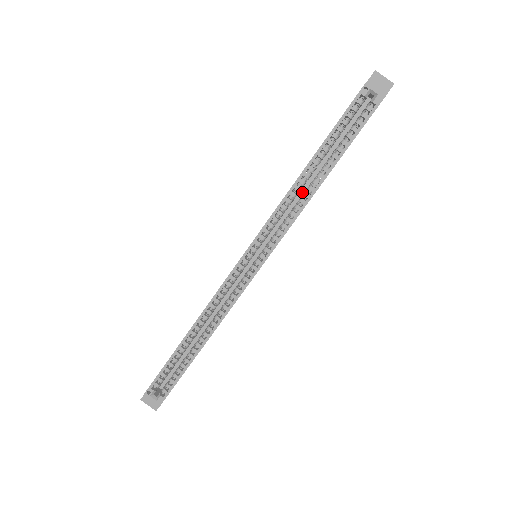
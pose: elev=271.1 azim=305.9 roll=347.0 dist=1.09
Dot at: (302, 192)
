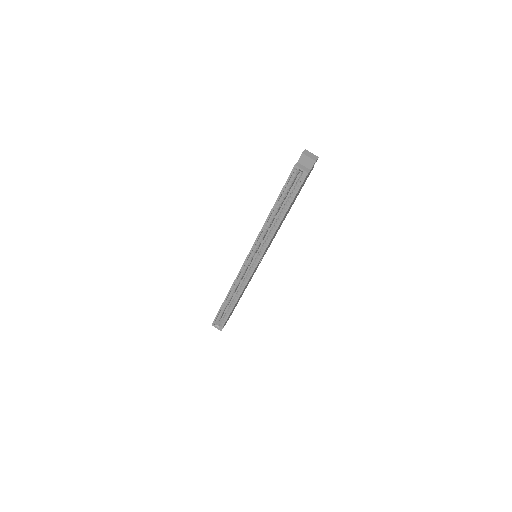
Dot at: occluded
